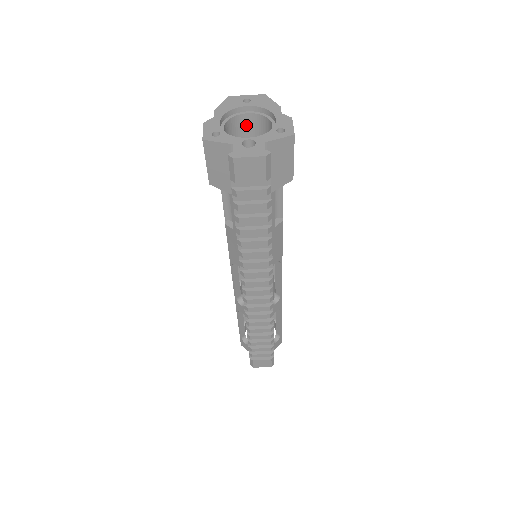
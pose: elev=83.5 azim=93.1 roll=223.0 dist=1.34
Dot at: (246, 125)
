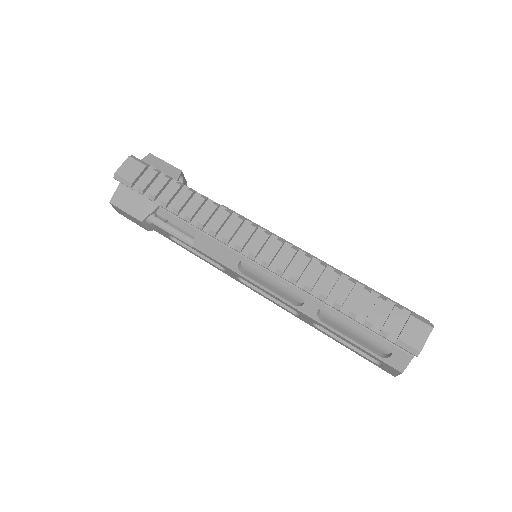
Dot at: occluded
